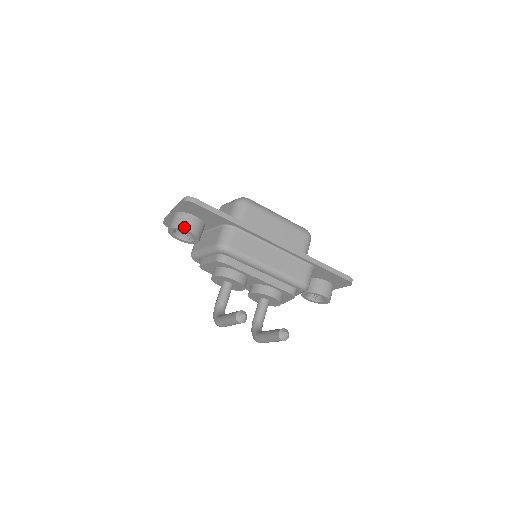
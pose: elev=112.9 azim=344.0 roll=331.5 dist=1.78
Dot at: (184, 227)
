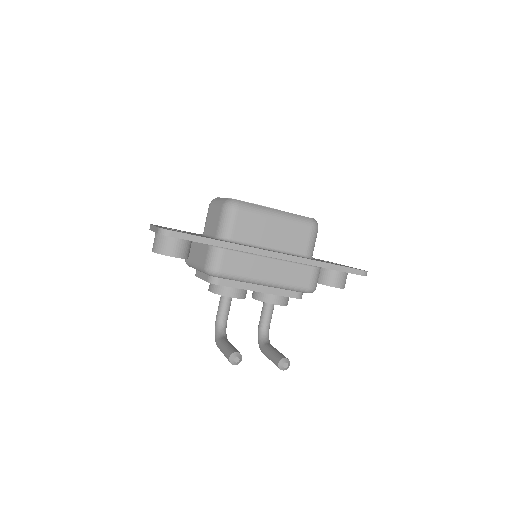
Dot at: (167, 253)
